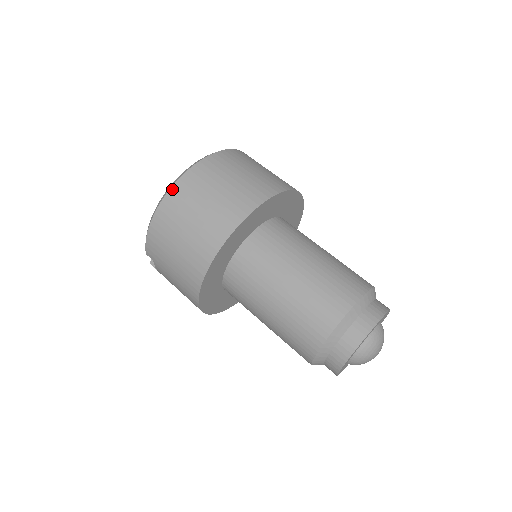
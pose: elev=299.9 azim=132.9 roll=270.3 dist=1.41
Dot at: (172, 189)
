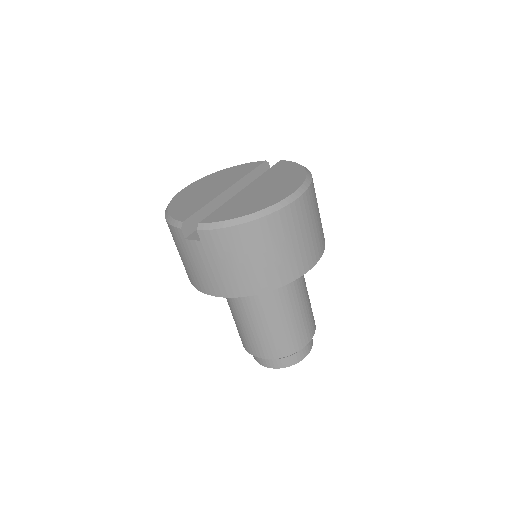
Dot at: (281, 211)
